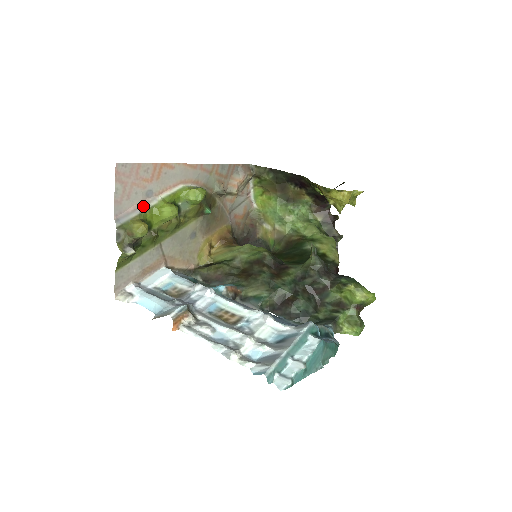
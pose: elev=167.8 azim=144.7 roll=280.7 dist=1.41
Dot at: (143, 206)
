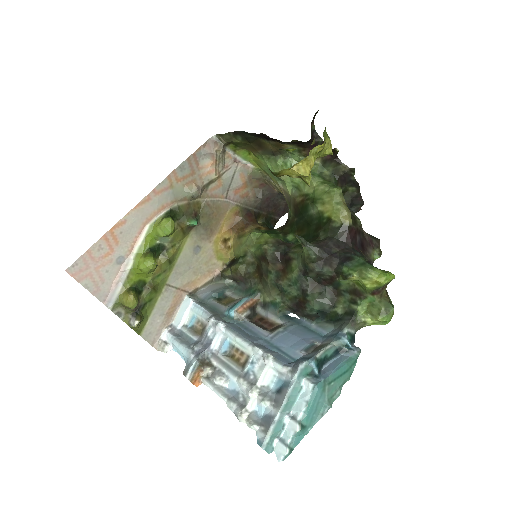
Dot at: (122, 275)
